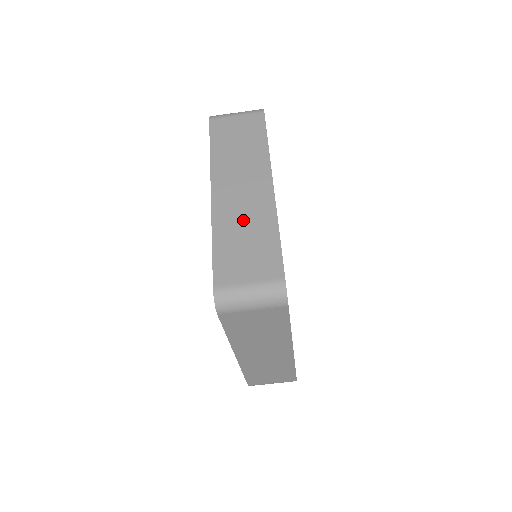
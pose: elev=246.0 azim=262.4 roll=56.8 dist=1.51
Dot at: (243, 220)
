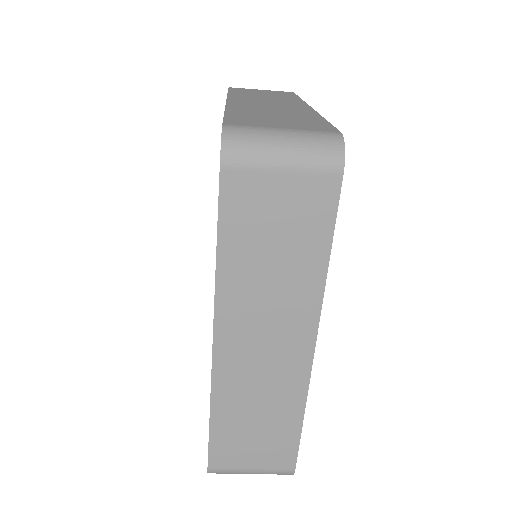
Dot at: (257, 396)
